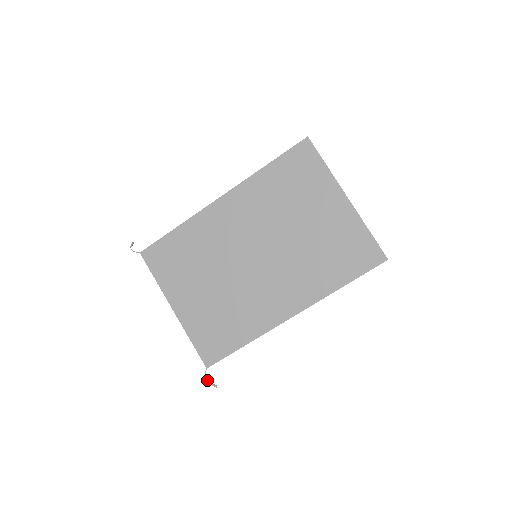
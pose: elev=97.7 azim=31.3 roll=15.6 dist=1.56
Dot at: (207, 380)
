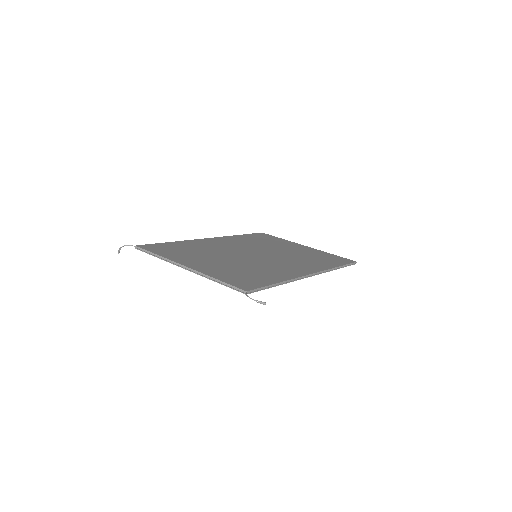
Dot at: (251, 298)
